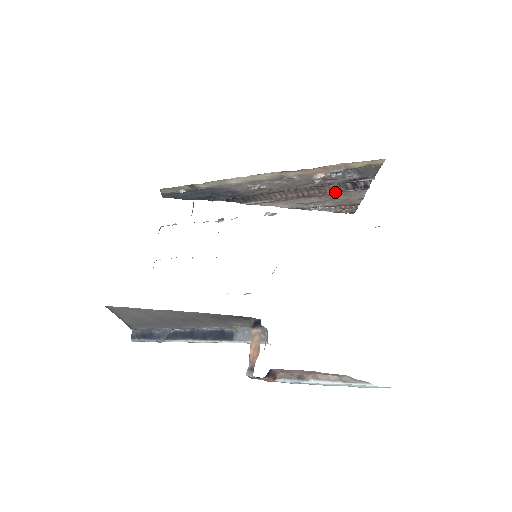
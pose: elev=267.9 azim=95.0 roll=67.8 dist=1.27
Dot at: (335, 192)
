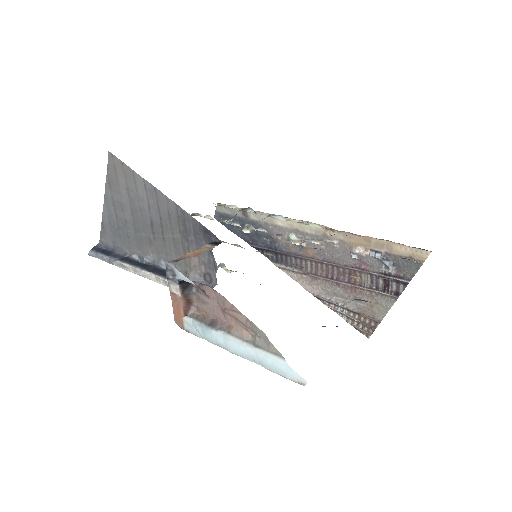
Dot at: (364, 287)
